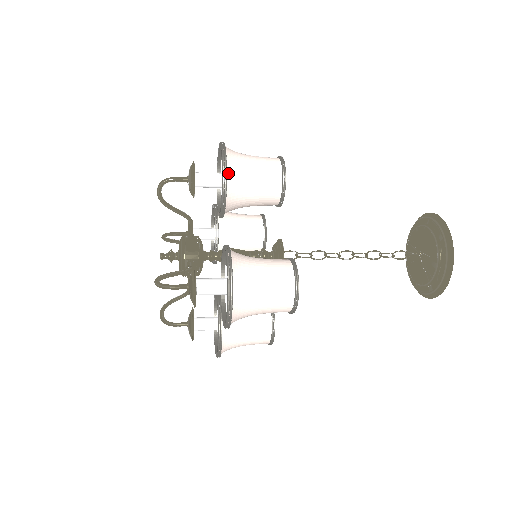
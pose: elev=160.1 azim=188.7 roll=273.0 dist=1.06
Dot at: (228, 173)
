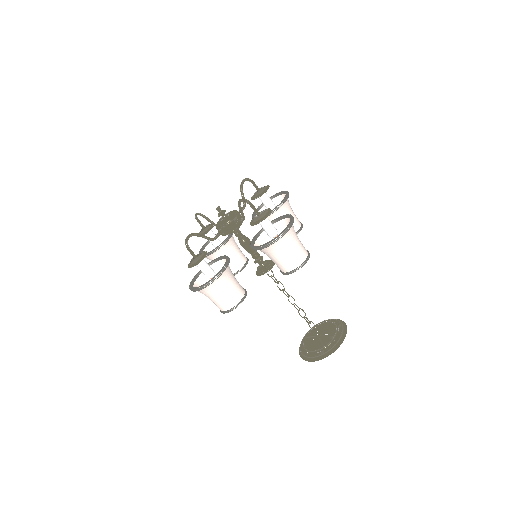
Dot at: (287, 200)
